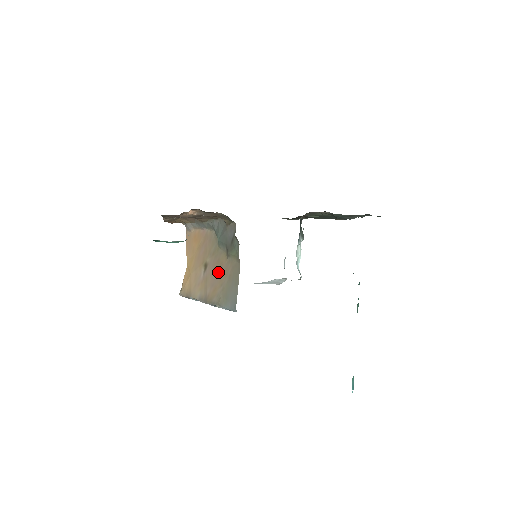
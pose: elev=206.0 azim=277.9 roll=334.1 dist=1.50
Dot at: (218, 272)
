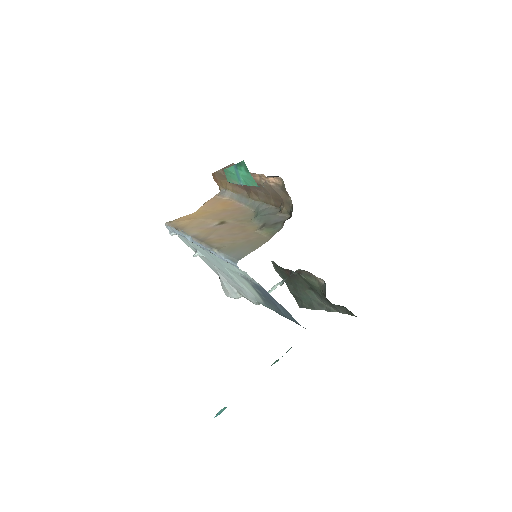
Dot at: (237, 232)
